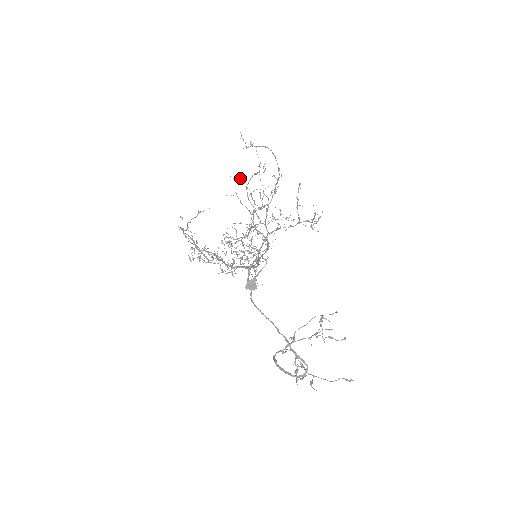
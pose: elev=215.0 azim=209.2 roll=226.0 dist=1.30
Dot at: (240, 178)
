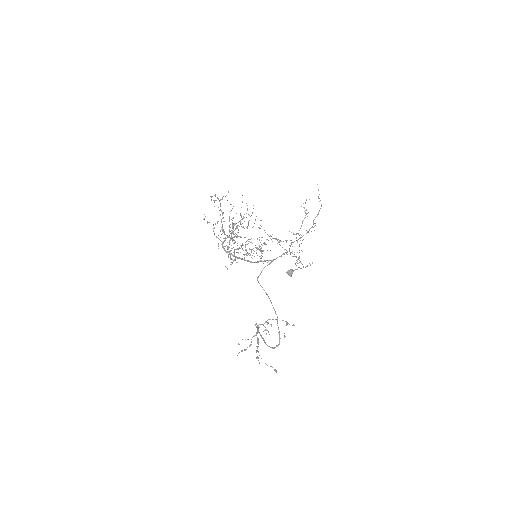
Dot at: occluded
